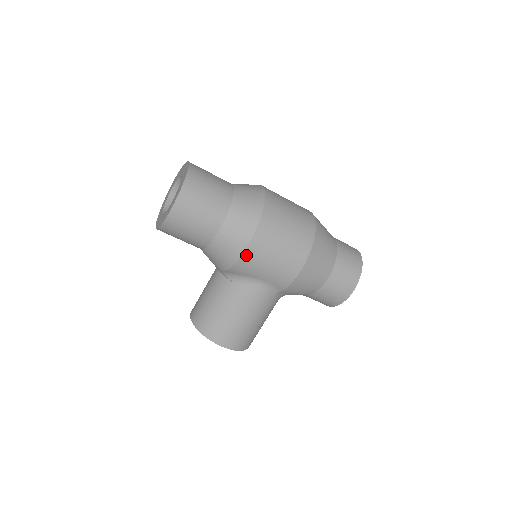
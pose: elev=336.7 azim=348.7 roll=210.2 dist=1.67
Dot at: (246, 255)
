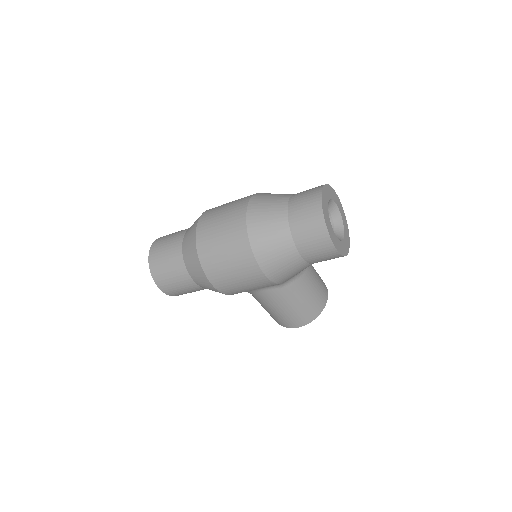
Dot at: (222, 291)
